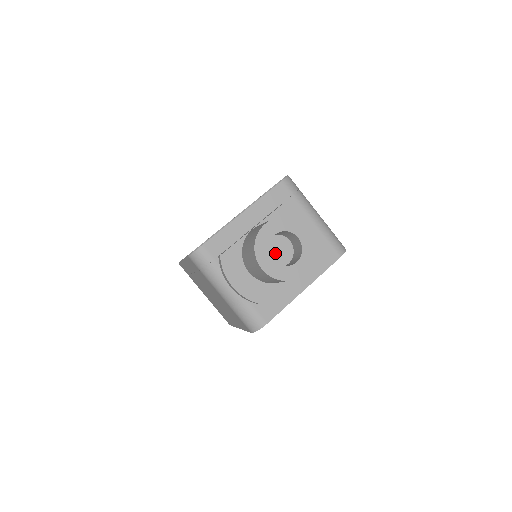
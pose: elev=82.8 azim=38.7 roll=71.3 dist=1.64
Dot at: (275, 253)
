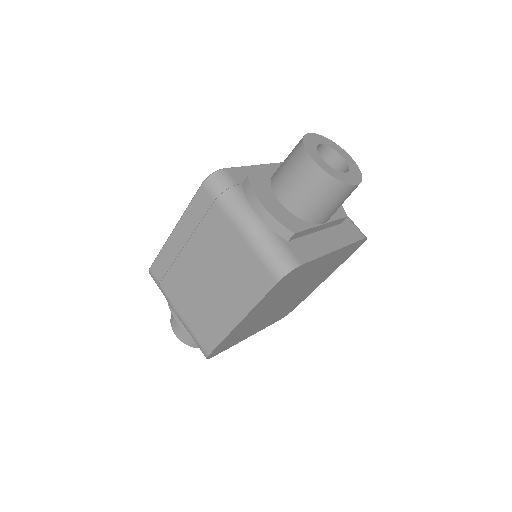
Dot at: occluded
